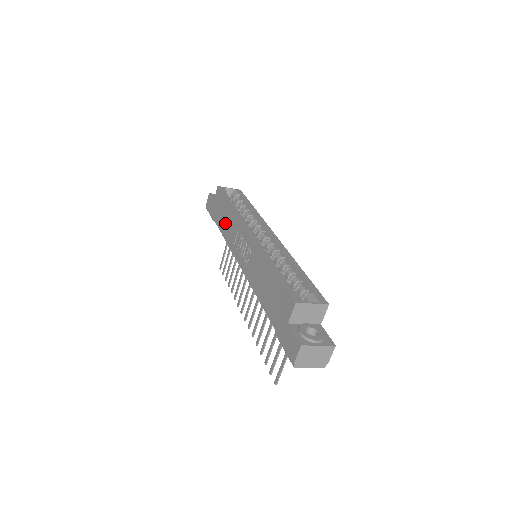
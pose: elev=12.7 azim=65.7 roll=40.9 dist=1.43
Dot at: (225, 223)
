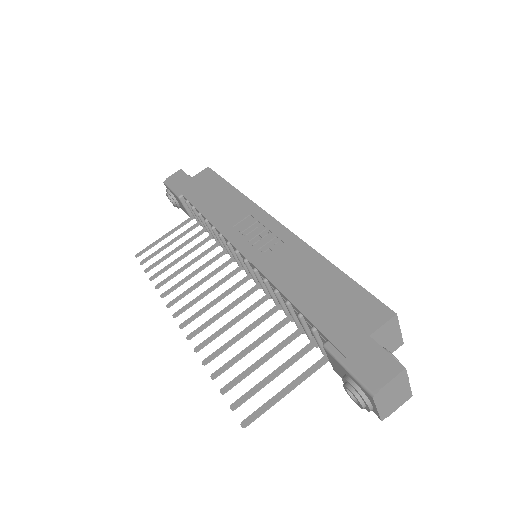
Dot at: (215, 203)
